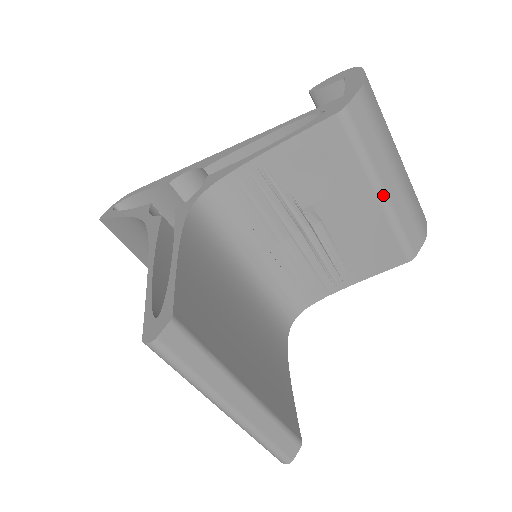
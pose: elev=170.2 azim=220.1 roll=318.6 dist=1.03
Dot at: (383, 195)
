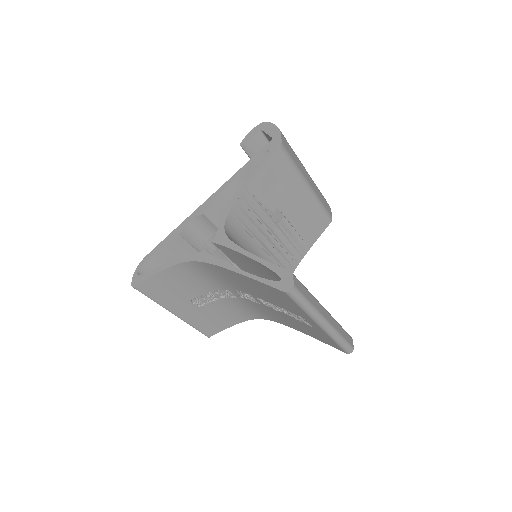
Dot at: (310, 187)
